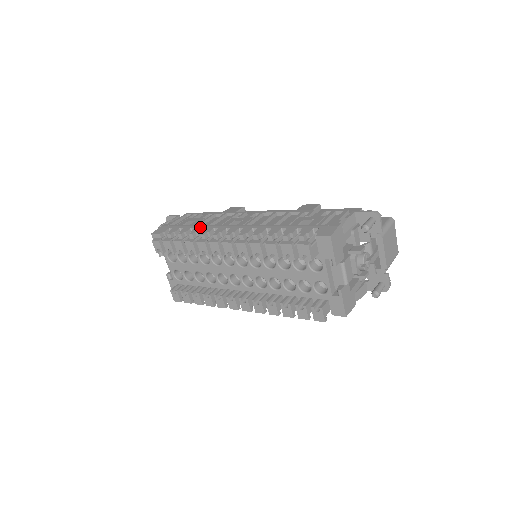
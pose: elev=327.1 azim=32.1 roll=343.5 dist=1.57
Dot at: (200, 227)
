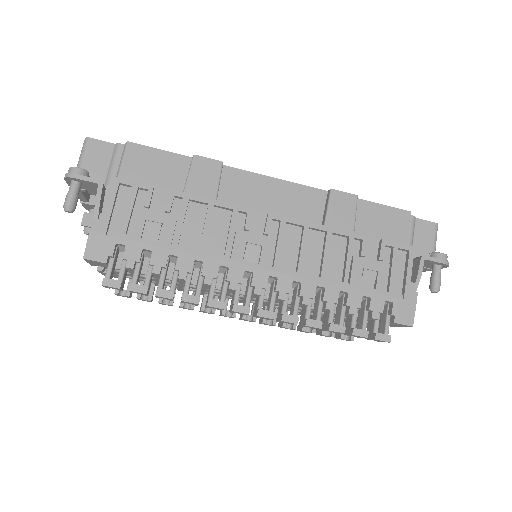
Dot at: (189, 257)
